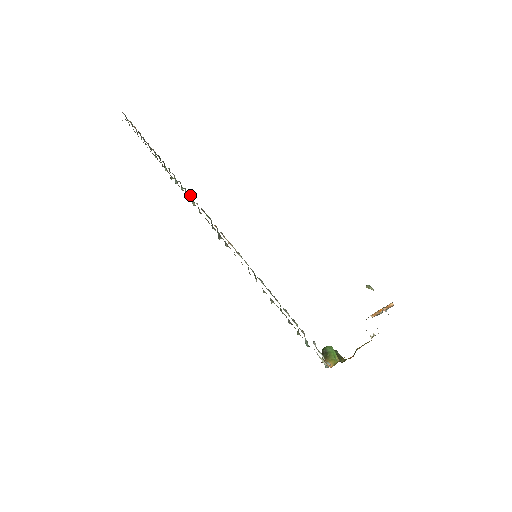
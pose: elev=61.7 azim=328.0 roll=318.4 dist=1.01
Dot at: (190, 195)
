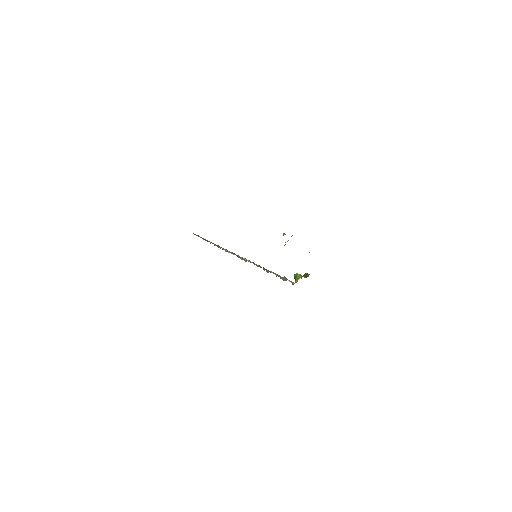
Dot at: (225, 250)
